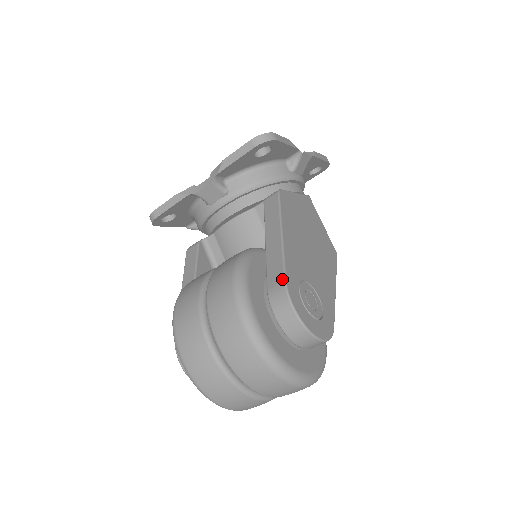
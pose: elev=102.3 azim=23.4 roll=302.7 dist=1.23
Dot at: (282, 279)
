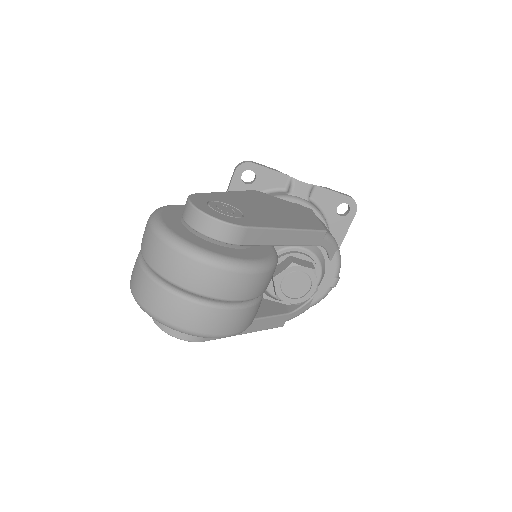
Dot at: occluded
